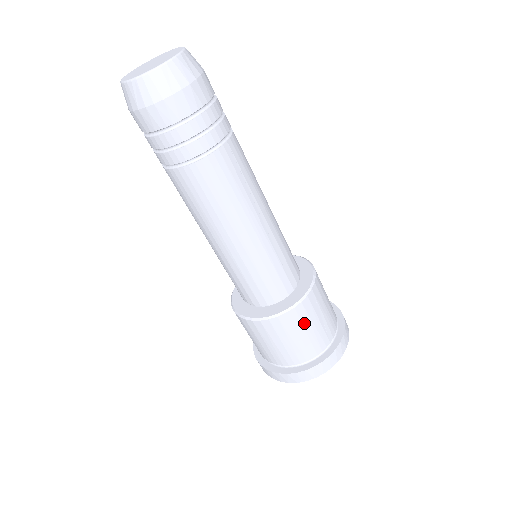
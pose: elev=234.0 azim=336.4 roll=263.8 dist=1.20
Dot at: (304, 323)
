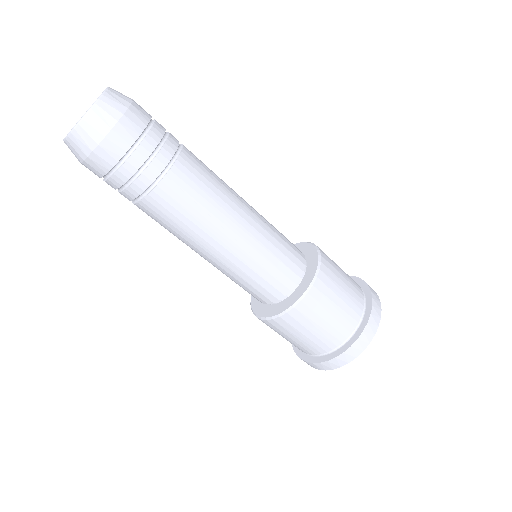
Dot at: (304, 324)
